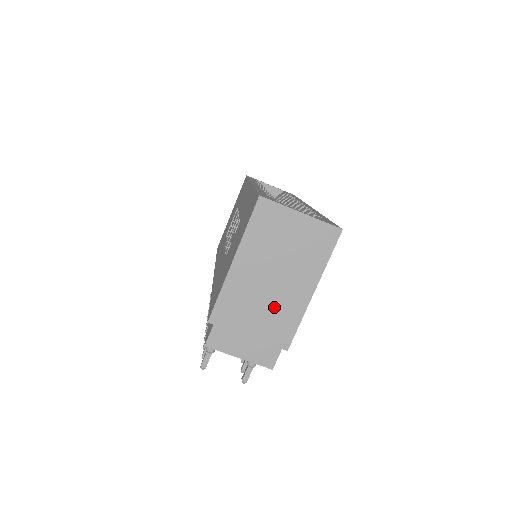
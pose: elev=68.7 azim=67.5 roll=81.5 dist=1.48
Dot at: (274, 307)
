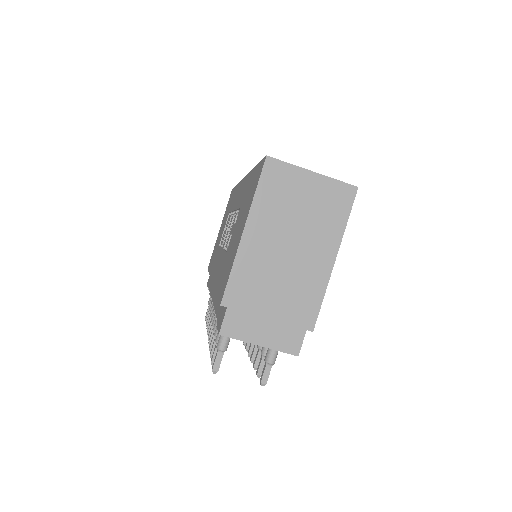
Dot at: (293, 281)
